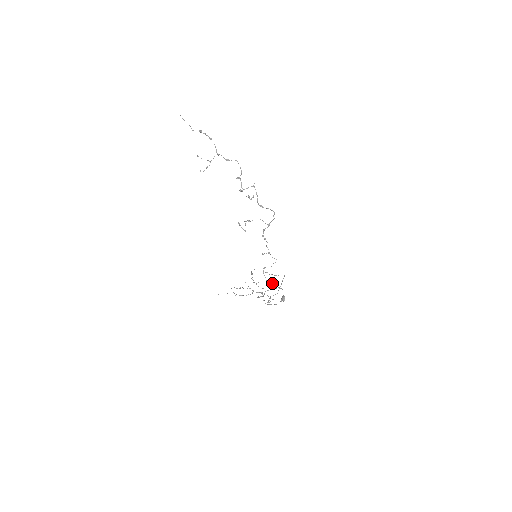
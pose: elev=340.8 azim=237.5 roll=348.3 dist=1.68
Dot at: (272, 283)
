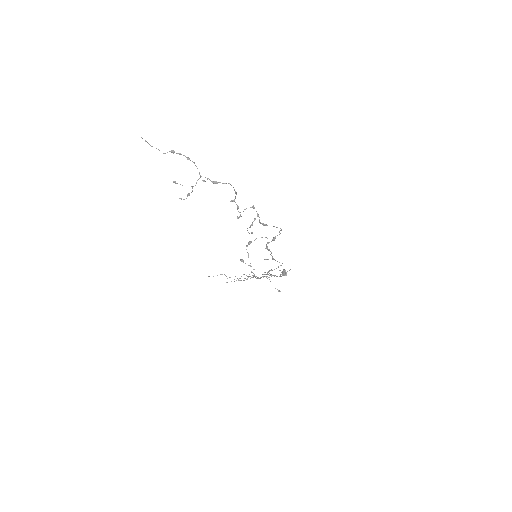
Dot at: occluded
